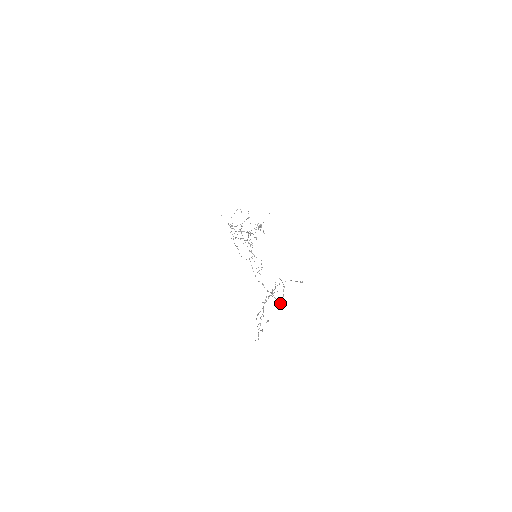
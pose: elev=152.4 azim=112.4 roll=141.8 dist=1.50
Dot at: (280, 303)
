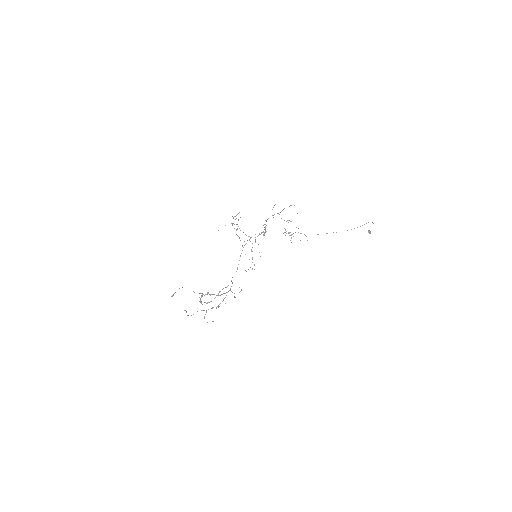
Dot at: (202, 304)
